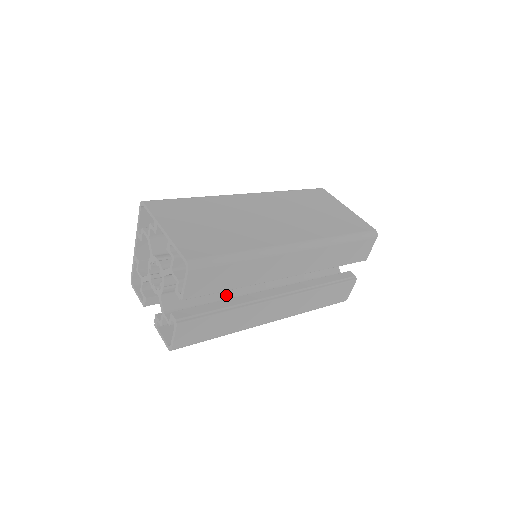
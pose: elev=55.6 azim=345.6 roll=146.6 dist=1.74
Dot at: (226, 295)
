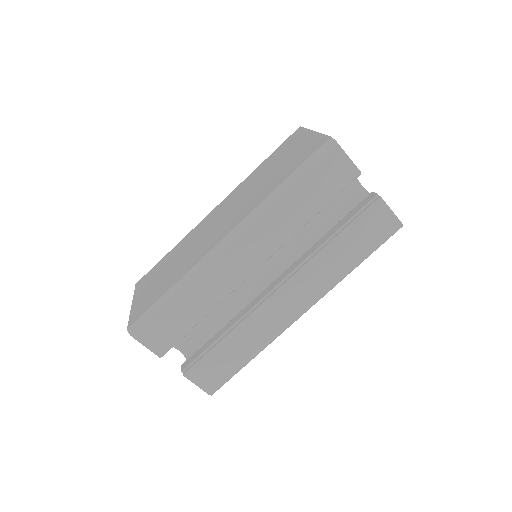
Dot at: occluded
